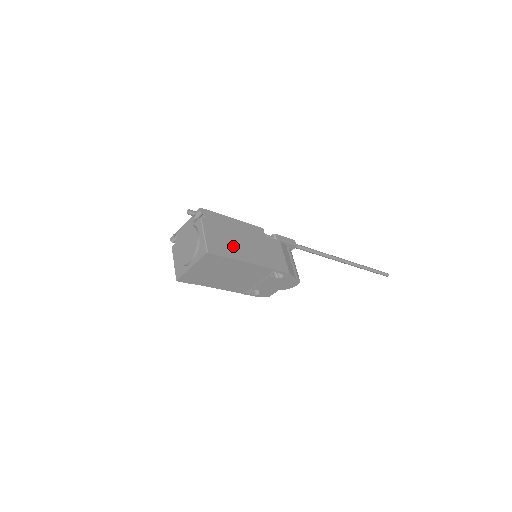
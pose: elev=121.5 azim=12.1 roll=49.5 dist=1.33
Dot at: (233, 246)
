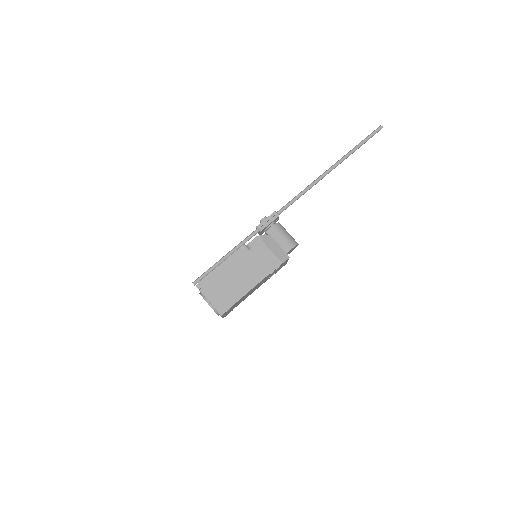
Dot at: (233, 290)
